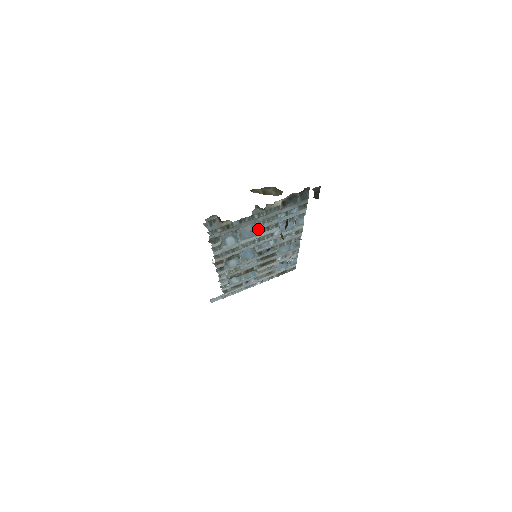
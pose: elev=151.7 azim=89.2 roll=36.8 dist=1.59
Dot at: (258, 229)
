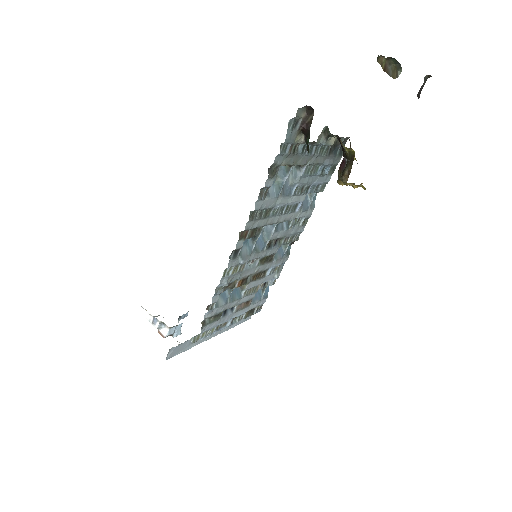
Dot at: (299, 183)
